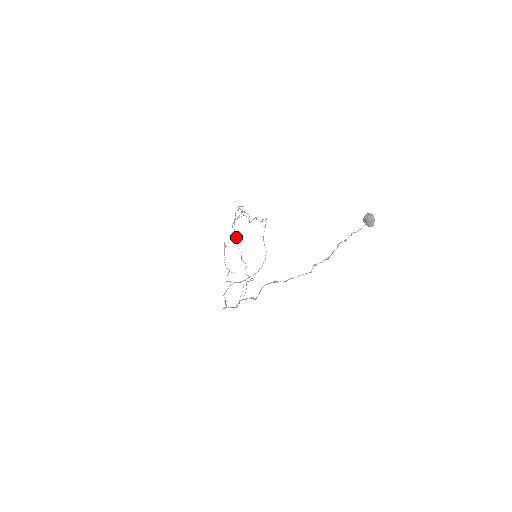
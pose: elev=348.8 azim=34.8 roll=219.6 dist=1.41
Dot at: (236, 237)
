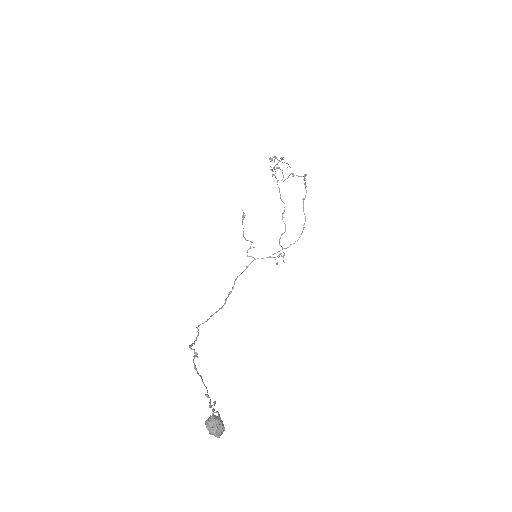
Dot at: (278, 187)
